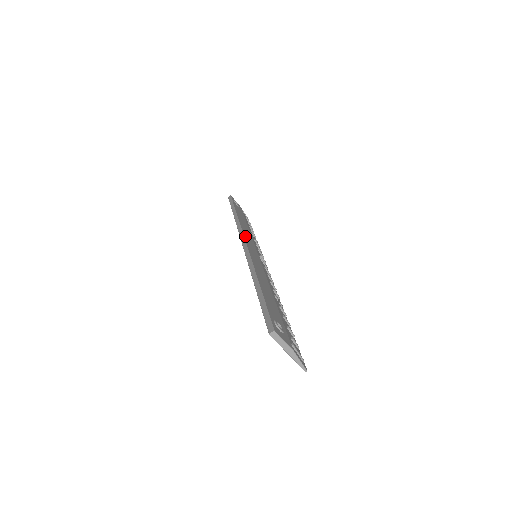
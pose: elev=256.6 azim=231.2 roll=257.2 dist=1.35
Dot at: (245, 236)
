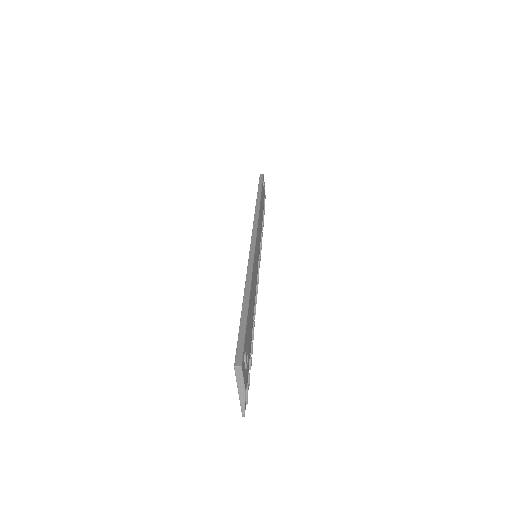
Dot at: occluded
